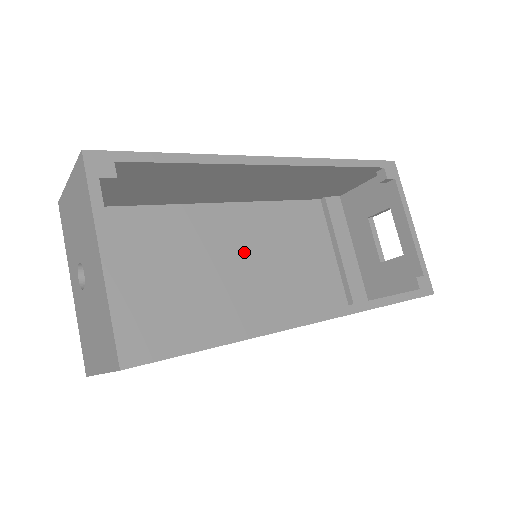
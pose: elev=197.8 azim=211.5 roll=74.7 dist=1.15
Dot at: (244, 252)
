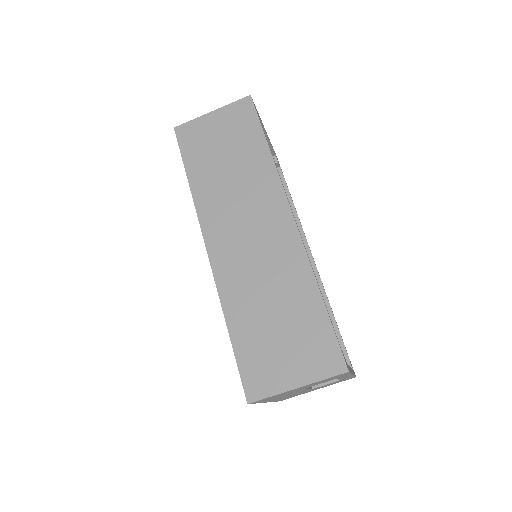
Dot at: occluded
